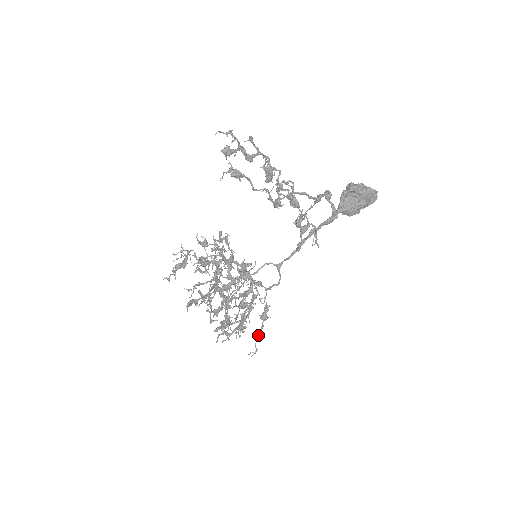
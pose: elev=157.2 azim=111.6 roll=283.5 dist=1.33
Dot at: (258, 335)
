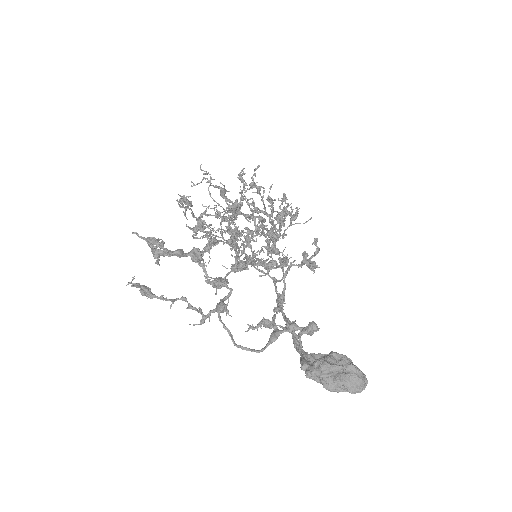
Dot at: occluded
